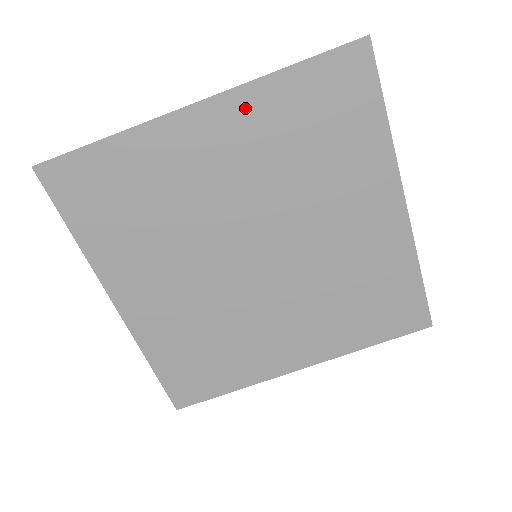
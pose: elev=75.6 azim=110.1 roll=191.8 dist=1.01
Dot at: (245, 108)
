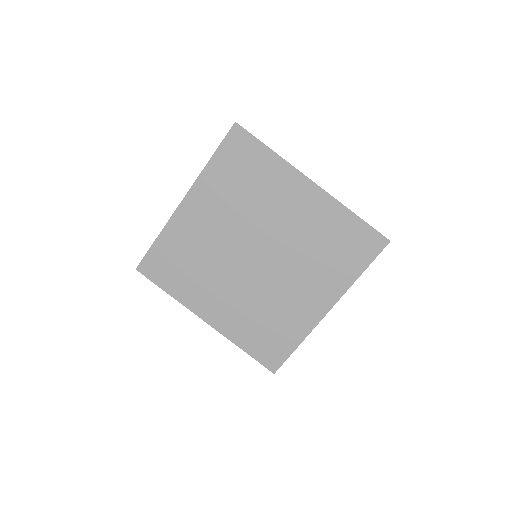
Dot at: (325, 206)
